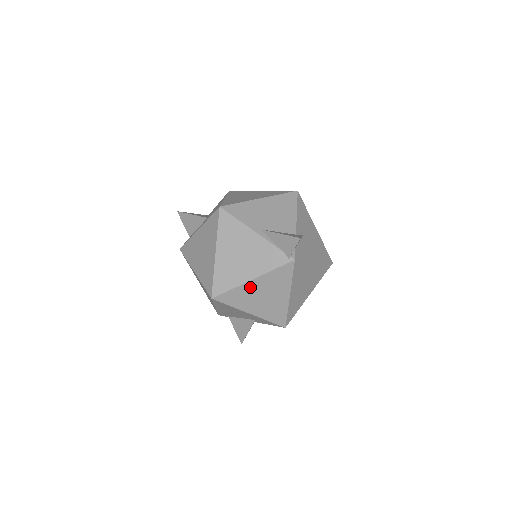
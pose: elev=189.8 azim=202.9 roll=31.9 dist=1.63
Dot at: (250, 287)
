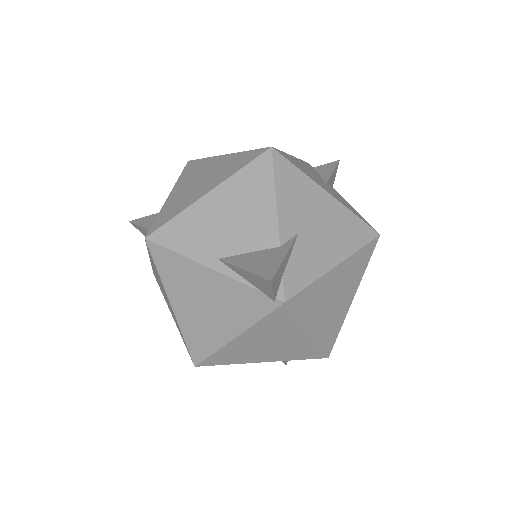
Dot at: (239, 344)
